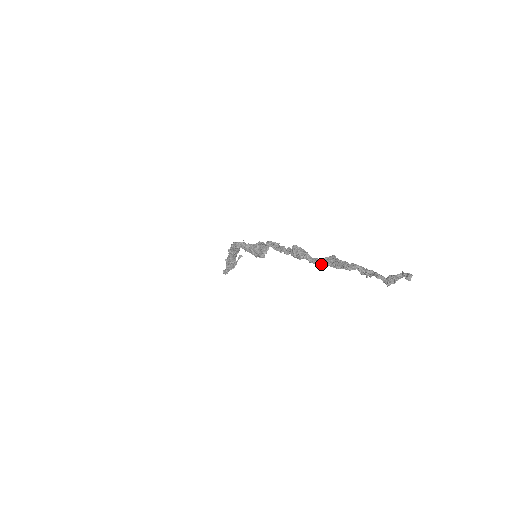
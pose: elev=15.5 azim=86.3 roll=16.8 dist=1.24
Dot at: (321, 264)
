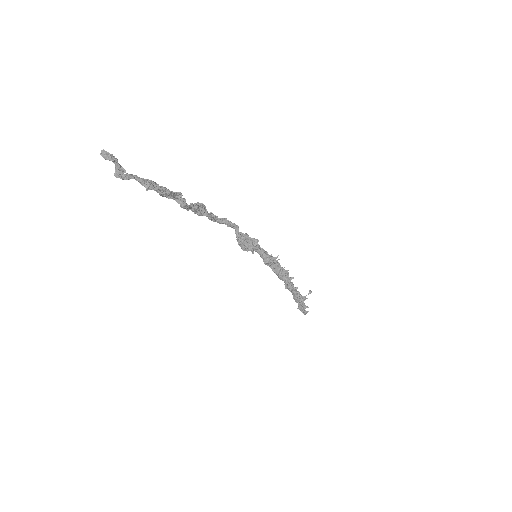
Dot at: (181, 205)
